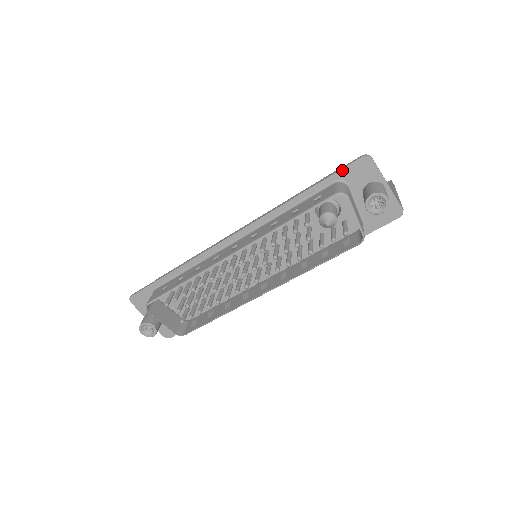
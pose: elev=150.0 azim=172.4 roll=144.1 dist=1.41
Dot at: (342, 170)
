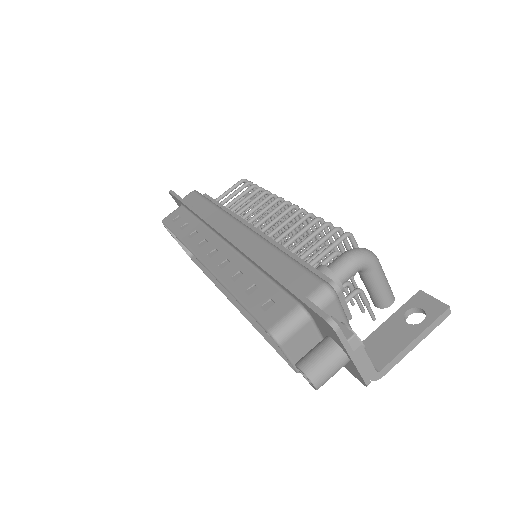
Dot at: (306, 305)
